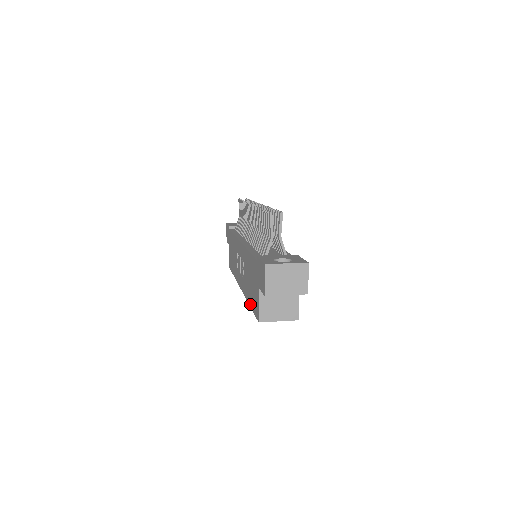
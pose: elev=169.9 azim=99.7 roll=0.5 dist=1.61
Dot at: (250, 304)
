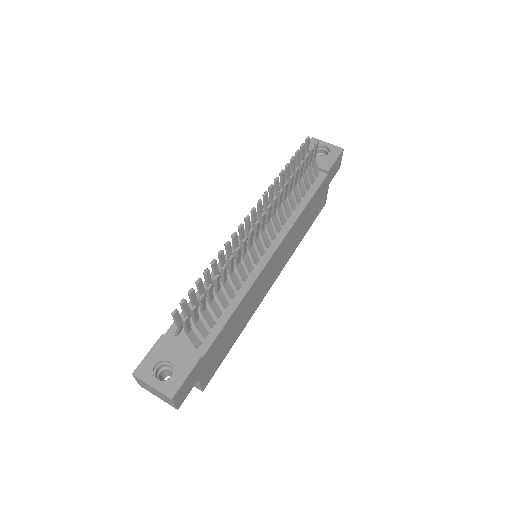
Dot at: occluded
